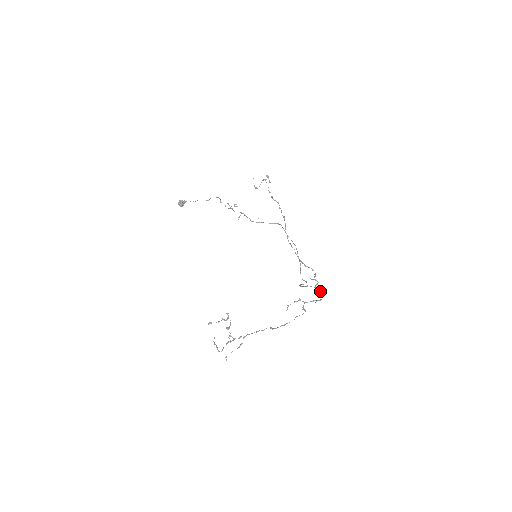
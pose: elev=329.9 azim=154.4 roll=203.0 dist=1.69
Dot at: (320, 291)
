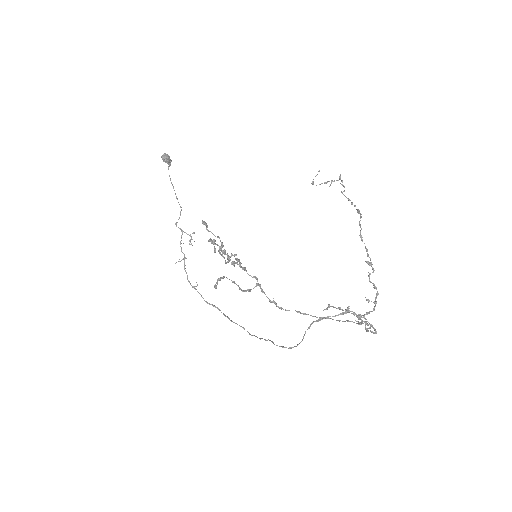
Dot at: (371, 324)
